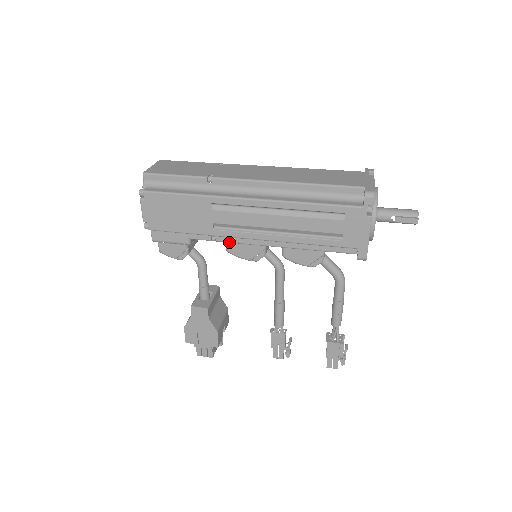
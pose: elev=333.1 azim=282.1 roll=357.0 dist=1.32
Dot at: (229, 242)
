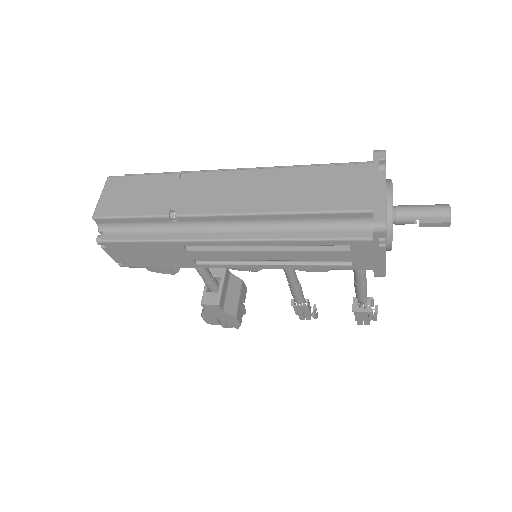
Dot at: occluded
